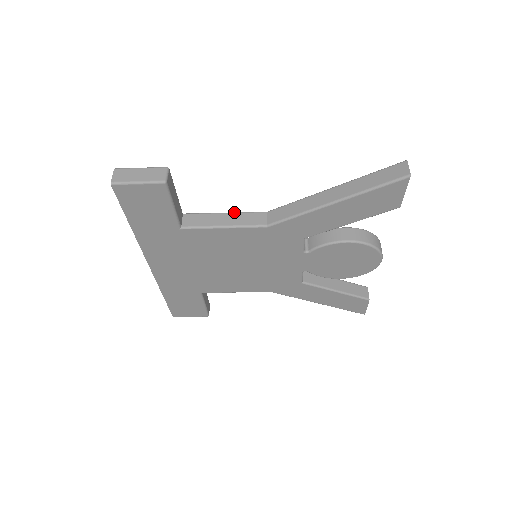
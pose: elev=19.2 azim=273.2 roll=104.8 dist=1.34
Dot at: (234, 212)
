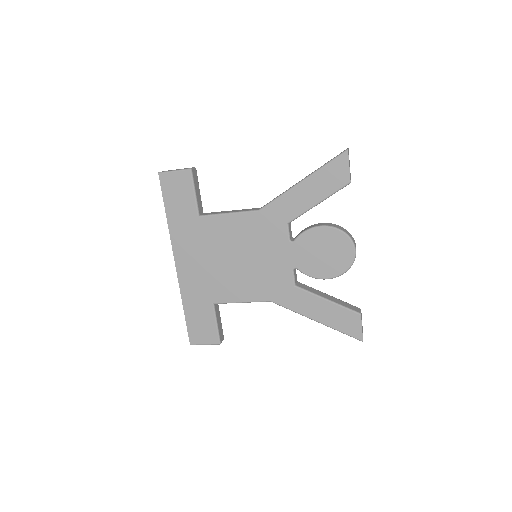
Dot at: occluded
